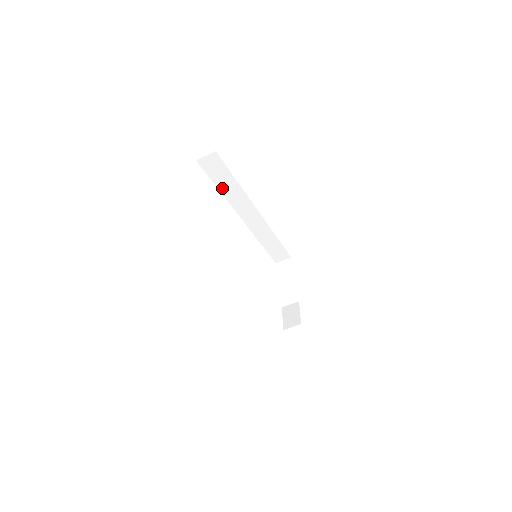
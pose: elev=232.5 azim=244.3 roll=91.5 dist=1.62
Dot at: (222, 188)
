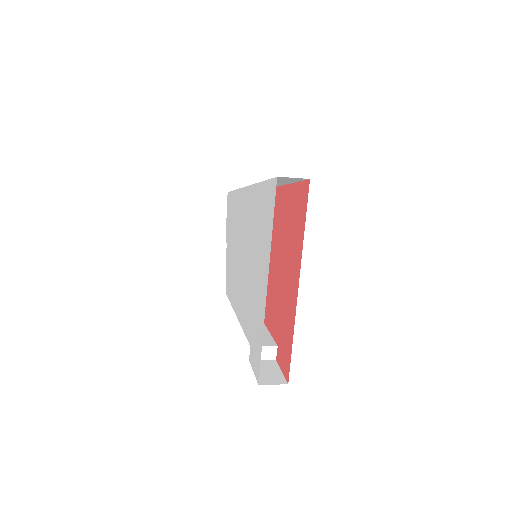
Dot at: occluded
